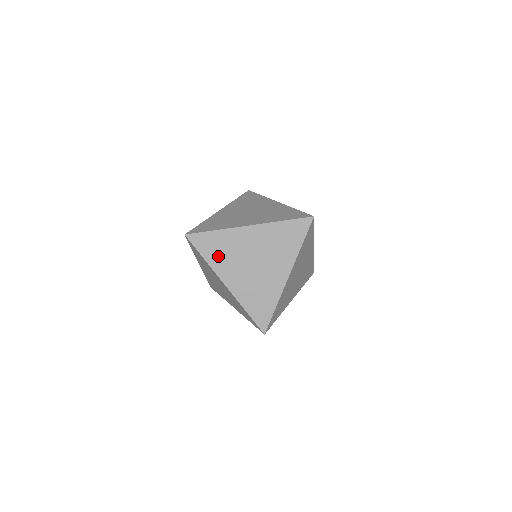
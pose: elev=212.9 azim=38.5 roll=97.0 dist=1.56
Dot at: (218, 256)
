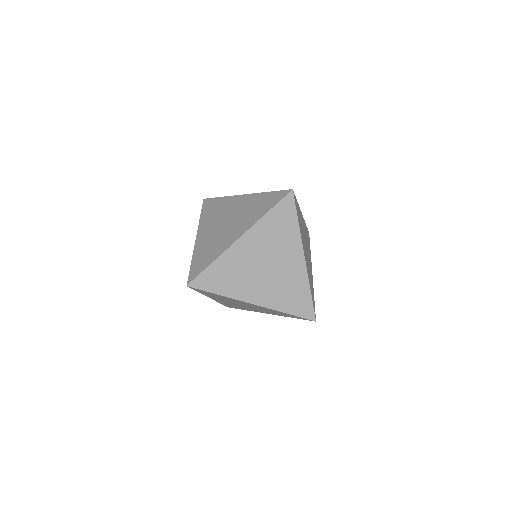
Dot at: (209, 215)
